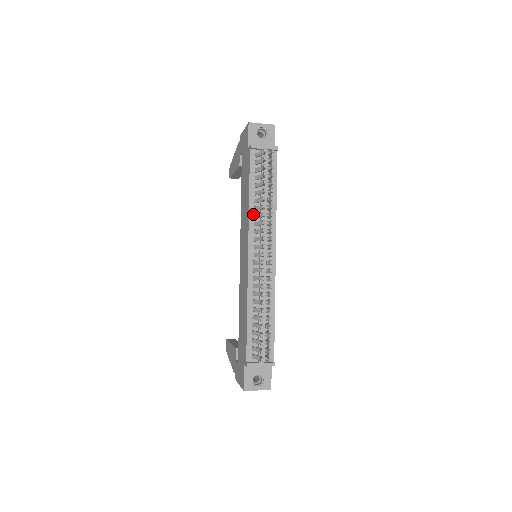
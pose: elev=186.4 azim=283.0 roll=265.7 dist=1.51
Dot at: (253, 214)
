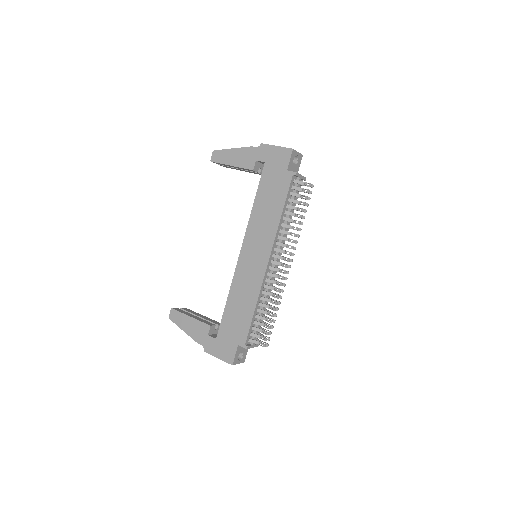
Dot at: (279, 229)
